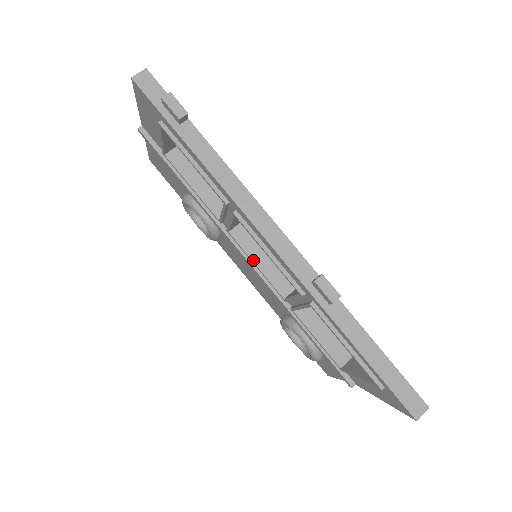
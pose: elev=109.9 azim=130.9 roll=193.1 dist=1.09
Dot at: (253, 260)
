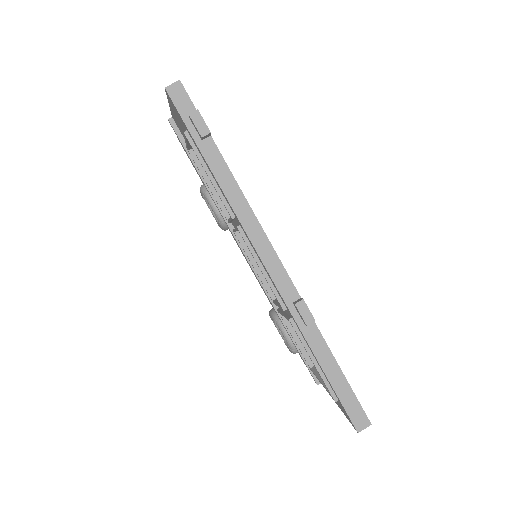
Dot at: (252, 262)
